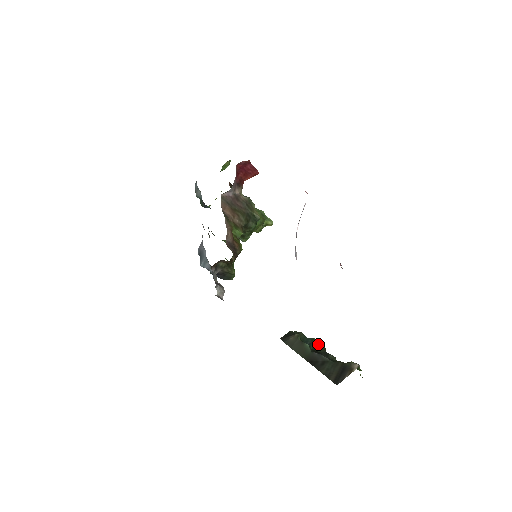
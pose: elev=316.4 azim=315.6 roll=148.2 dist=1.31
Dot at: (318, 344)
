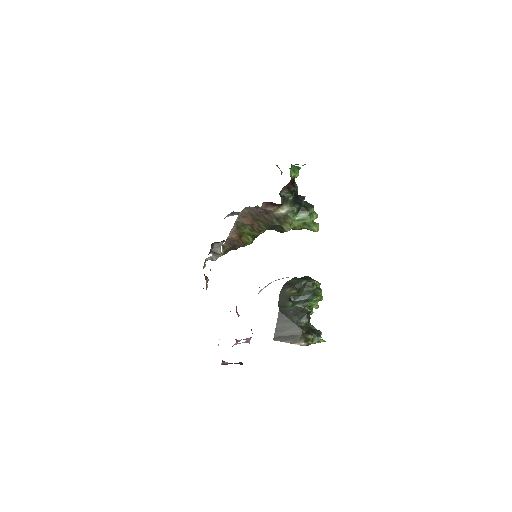
Dot at: (314, 303)
